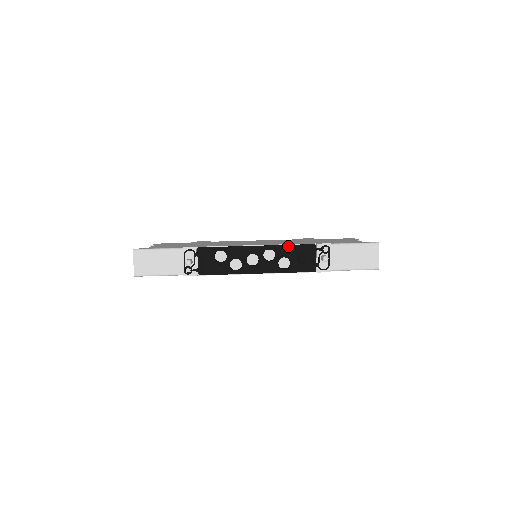
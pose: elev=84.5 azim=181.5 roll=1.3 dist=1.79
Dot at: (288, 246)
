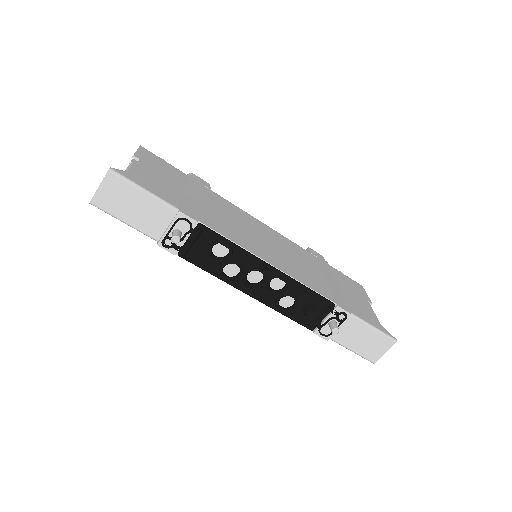
Dot at: (306, 289)
